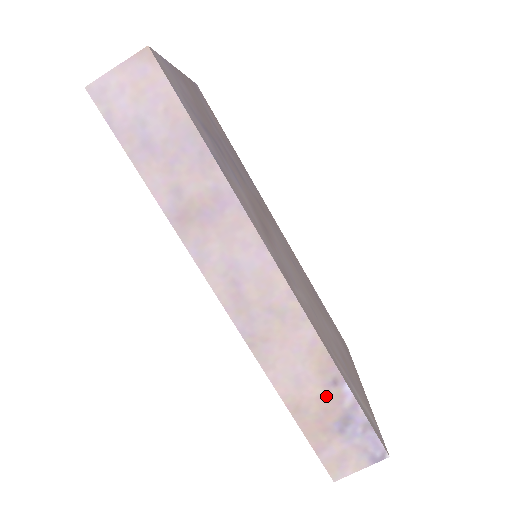
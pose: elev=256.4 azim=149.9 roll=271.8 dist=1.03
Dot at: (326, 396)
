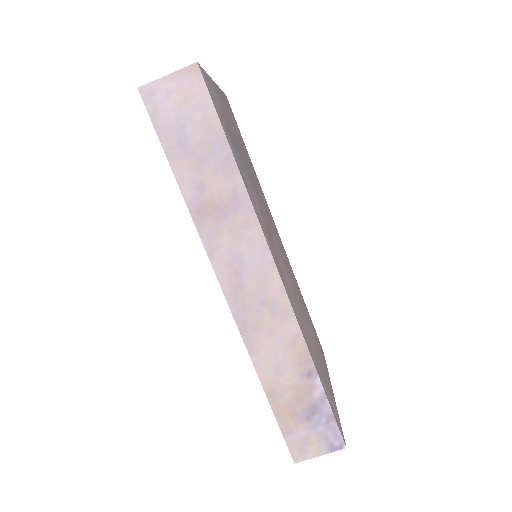
Dot at: (300, 385)
